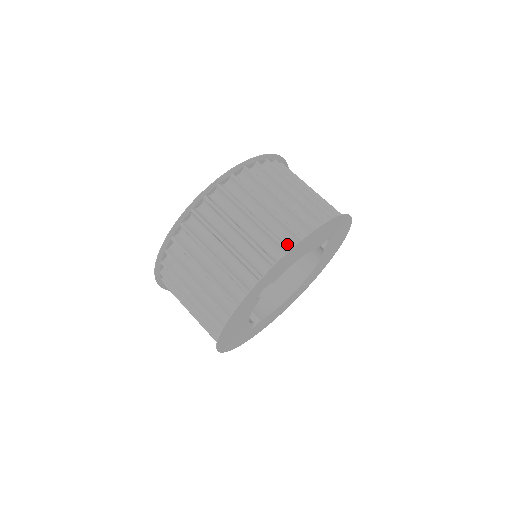
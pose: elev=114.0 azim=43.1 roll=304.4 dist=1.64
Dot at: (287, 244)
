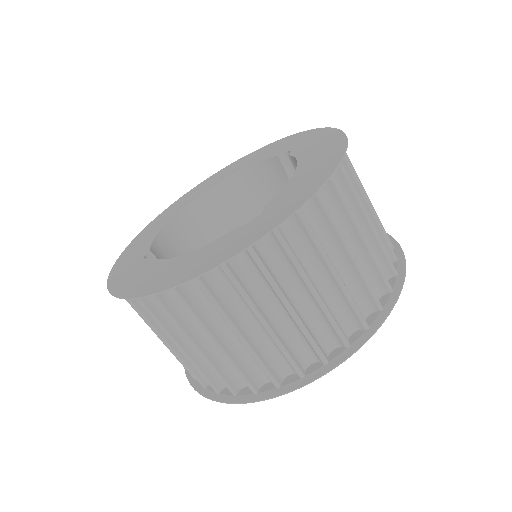
Dot at: occluded
